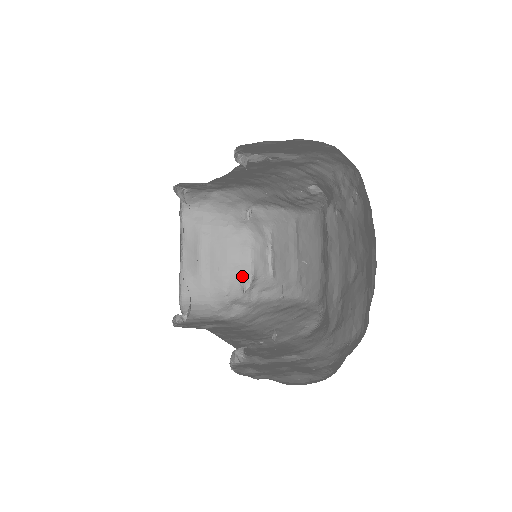
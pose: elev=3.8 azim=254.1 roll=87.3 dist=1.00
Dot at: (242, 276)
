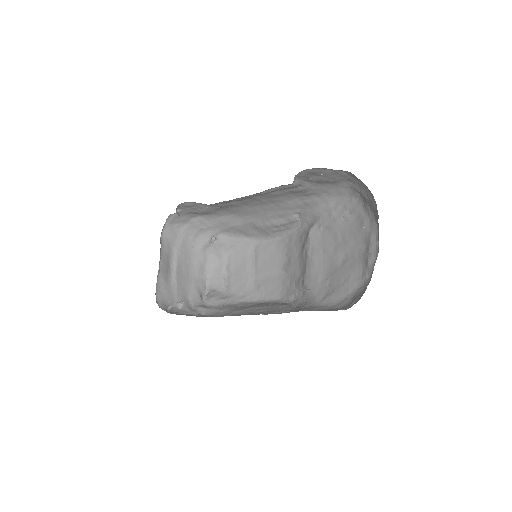
Dot at: (200, 289)
